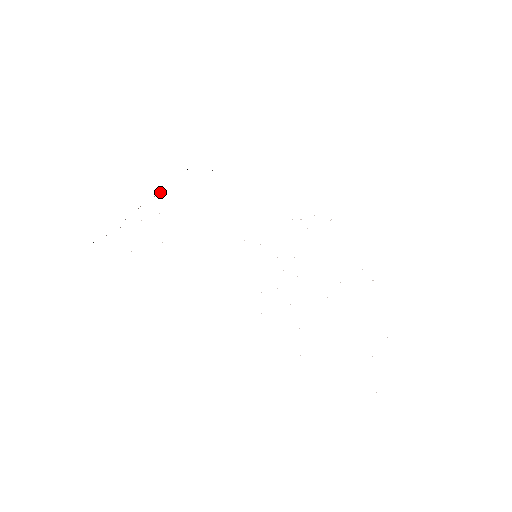
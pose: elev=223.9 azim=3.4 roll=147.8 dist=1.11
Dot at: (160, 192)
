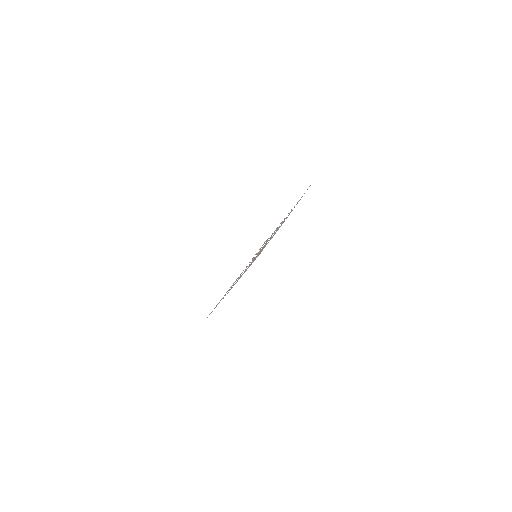
Dot at: occluded
